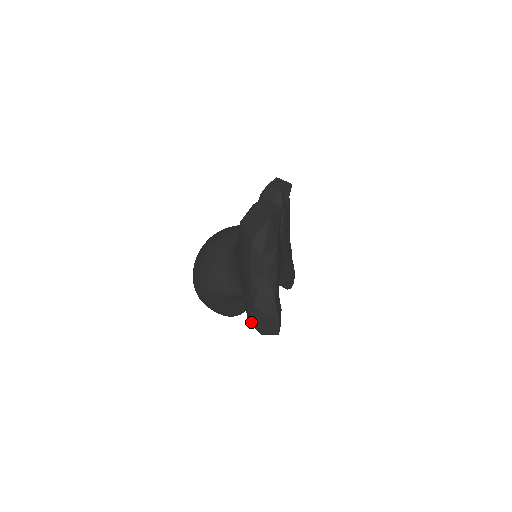
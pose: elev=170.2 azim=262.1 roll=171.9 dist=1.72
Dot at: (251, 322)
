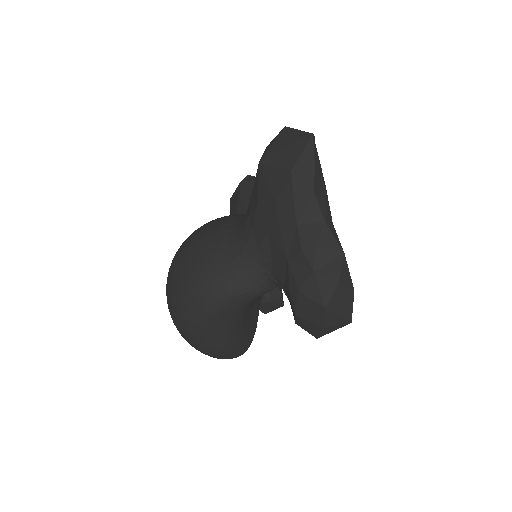
Dot at: (305, 311)
